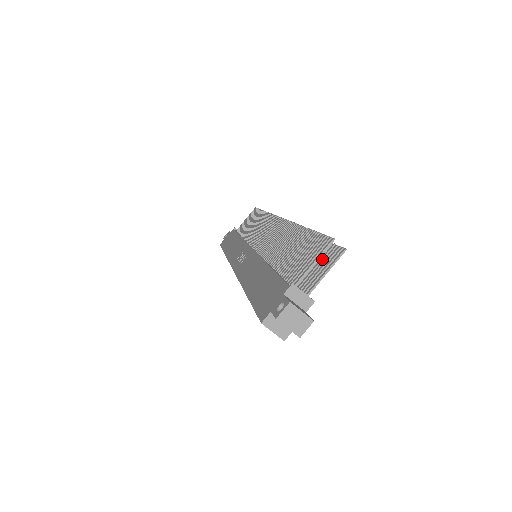
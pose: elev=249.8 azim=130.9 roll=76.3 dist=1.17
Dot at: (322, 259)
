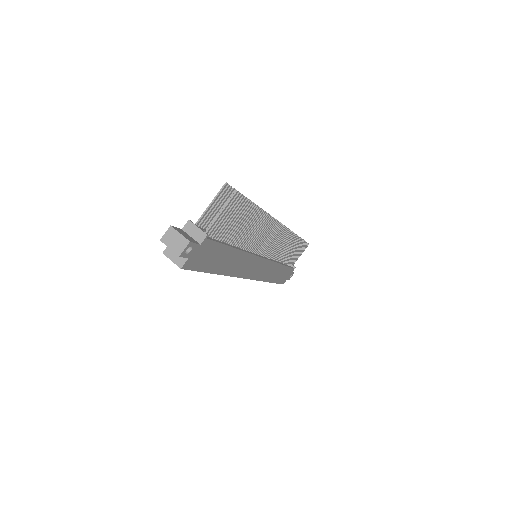
Dot at: (234, 210)
